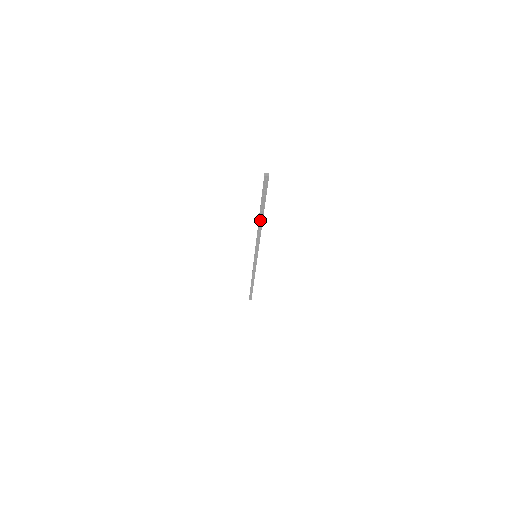
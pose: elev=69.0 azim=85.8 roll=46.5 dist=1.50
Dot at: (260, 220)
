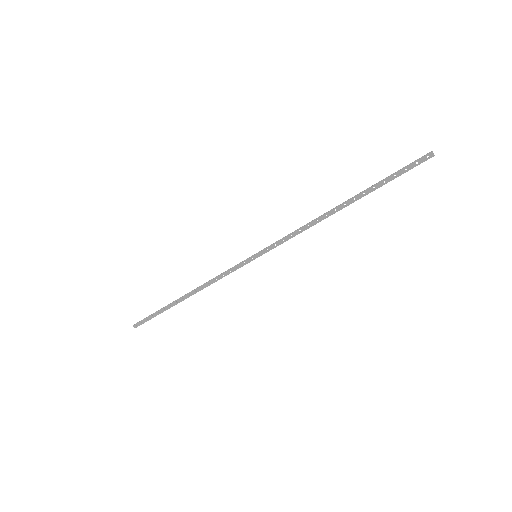
Dot at: (343, 205)
